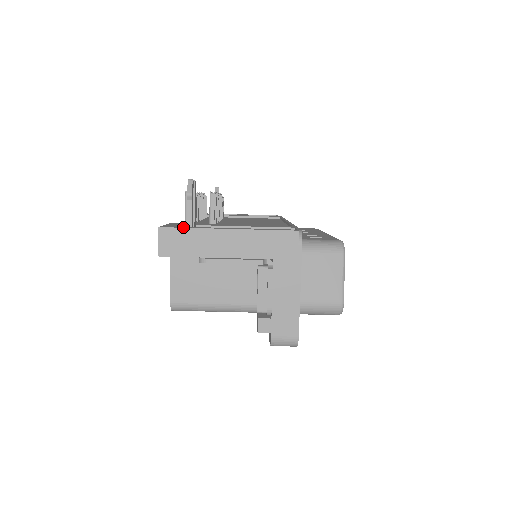
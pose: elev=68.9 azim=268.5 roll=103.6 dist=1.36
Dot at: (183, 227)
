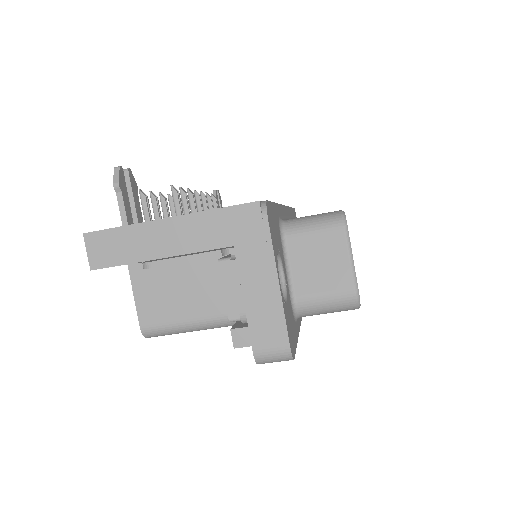
Dot at: occluded
